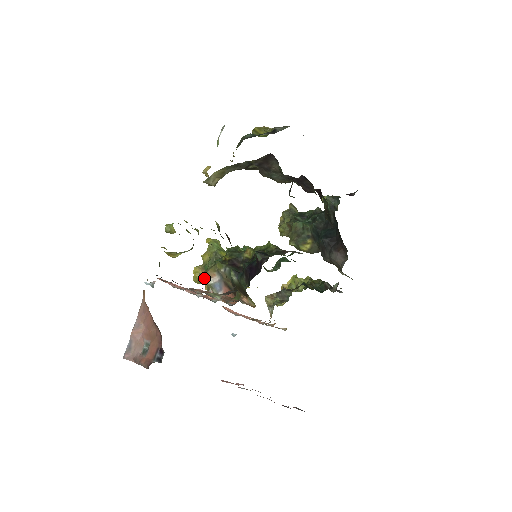
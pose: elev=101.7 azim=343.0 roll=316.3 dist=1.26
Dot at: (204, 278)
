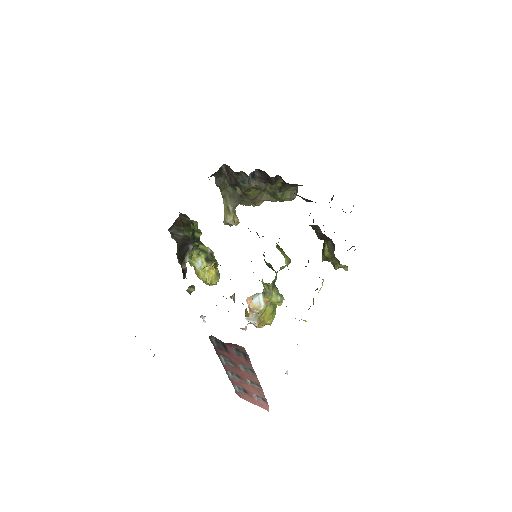
Dot at: (232, 297)
